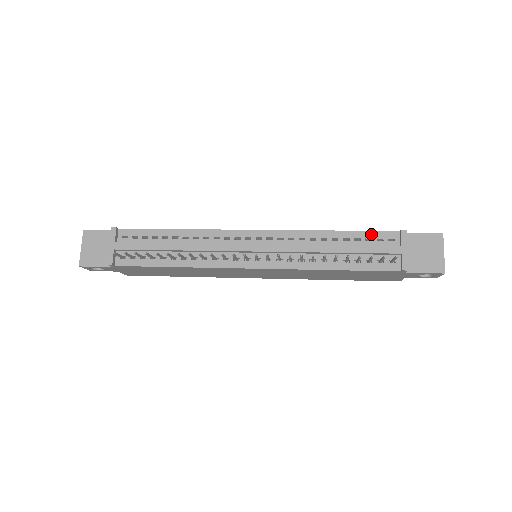
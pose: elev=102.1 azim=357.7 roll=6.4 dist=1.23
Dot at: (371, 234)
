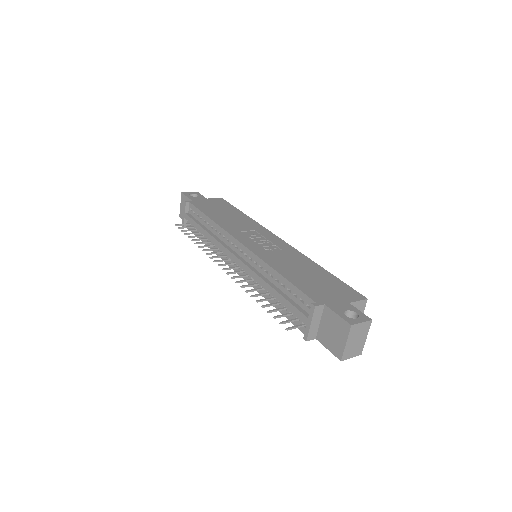
Dot at: (298, 292)
